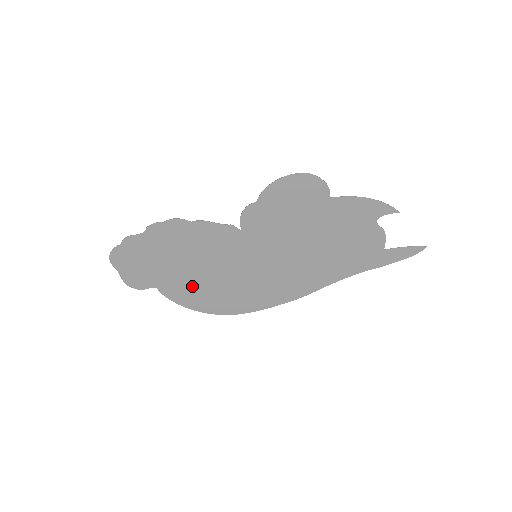
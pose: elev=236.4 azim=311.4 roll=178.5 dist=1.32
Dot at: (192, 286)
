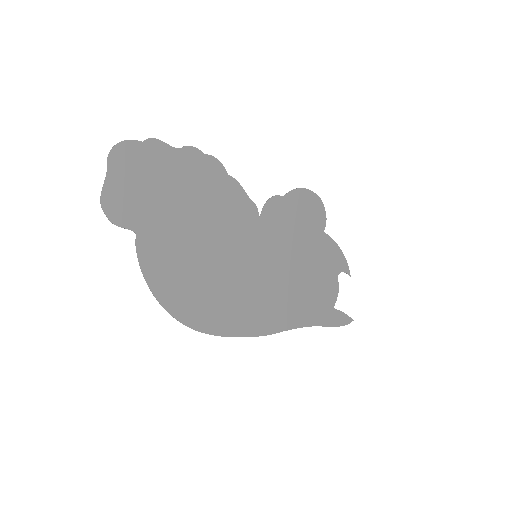
Dot at: (179, 258)
